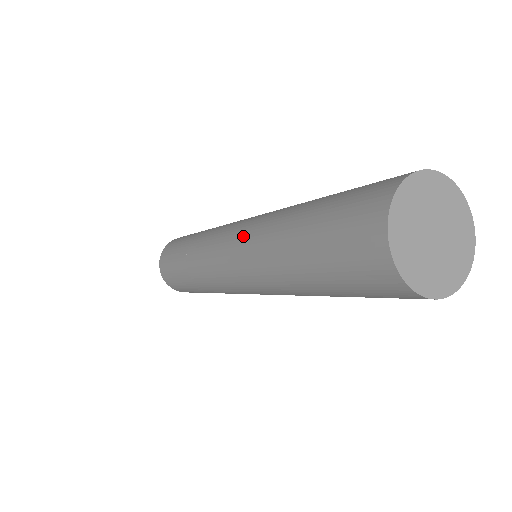
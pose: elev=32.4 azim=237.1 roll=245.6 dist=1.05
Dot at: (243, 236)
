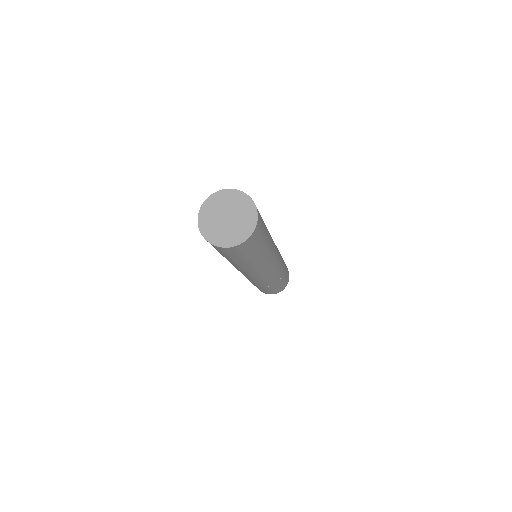
Dot at: occluded
